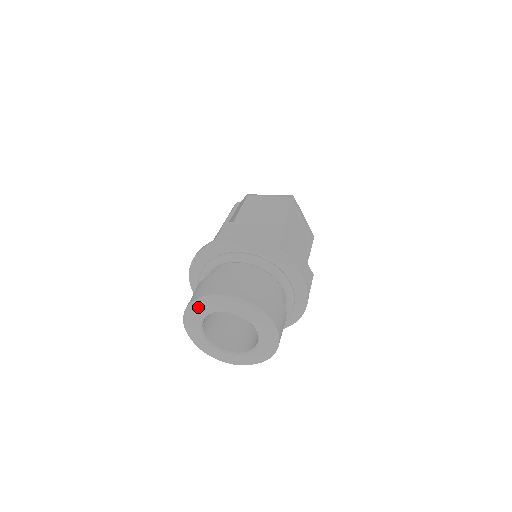
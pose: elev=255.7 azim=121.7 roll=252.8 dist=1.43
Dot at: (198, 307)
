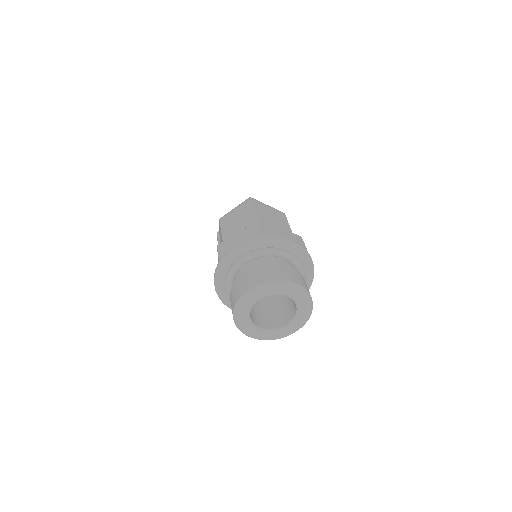
Dot at: (240, 310)
